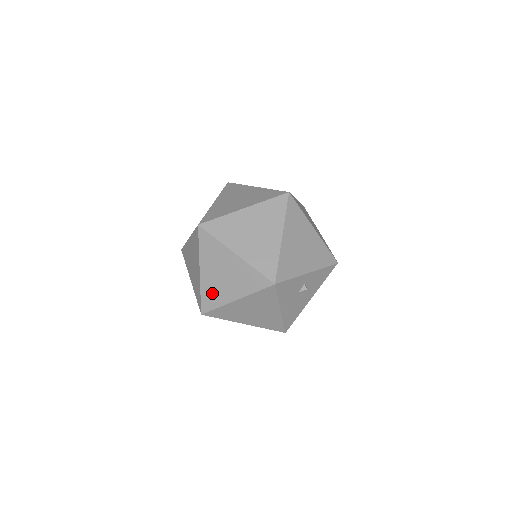
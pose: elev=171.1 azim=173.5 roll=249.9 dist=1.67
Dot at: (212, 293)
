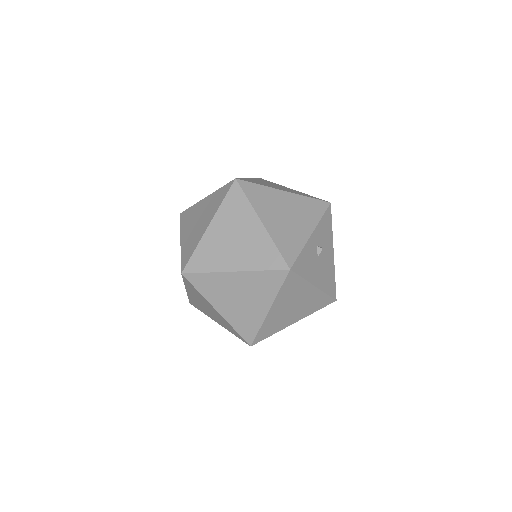
Dot at: (244, 321)
